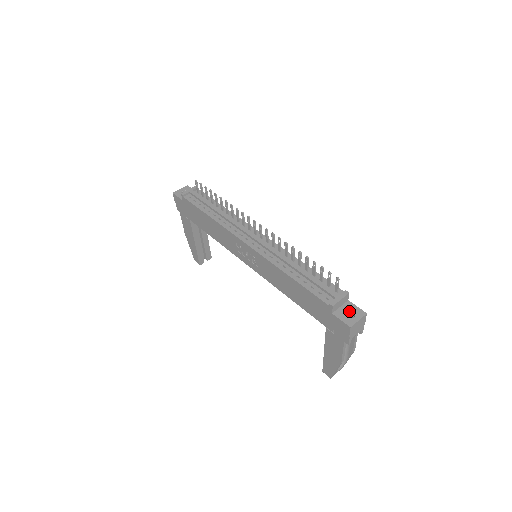
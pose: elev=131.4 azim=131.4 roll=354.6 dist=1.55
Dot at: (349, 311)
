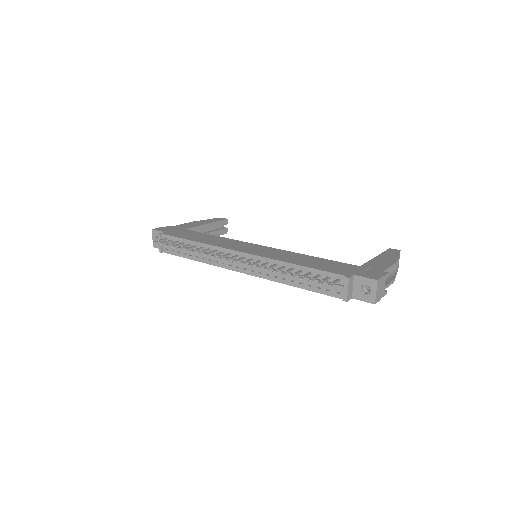
Dot at: (362, 287)
